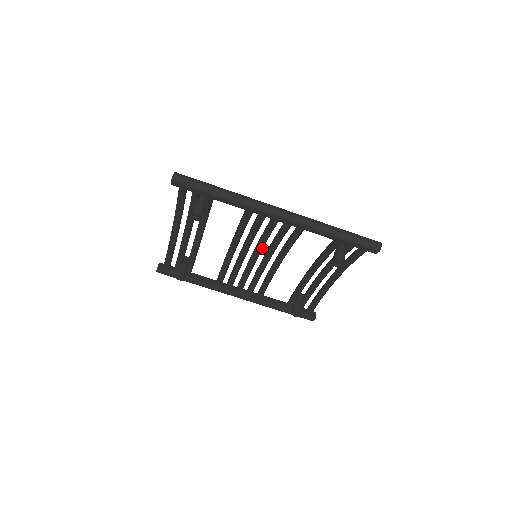
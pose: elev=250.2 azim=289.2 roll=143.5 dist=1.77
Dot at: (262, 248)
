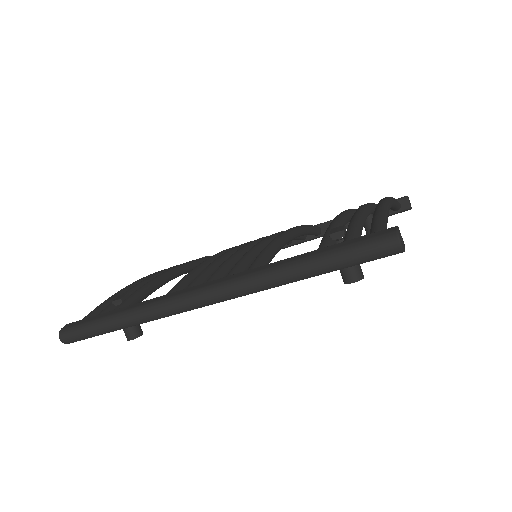
Dot at: occluded
